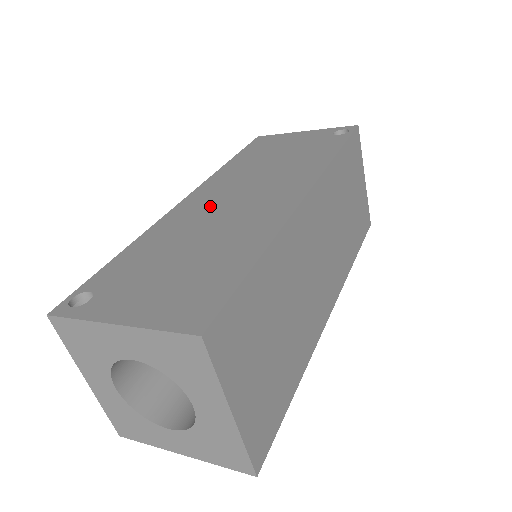
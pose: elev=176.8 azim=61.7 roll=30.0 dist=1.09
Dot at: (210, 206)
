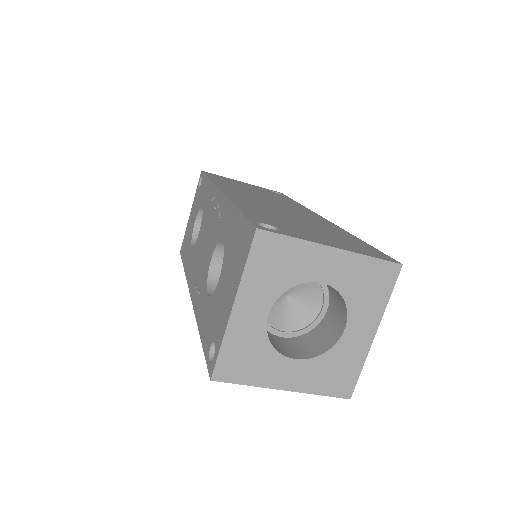
Dot at: (259, 202)
